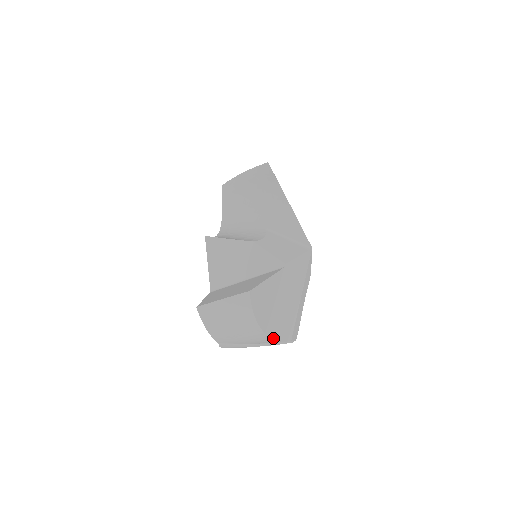
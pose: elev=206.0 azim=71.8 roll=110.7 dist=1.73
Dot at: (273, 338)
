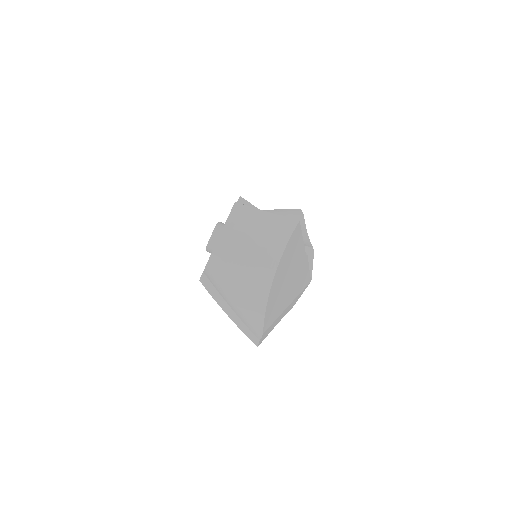
Dot at: (268, 299)
